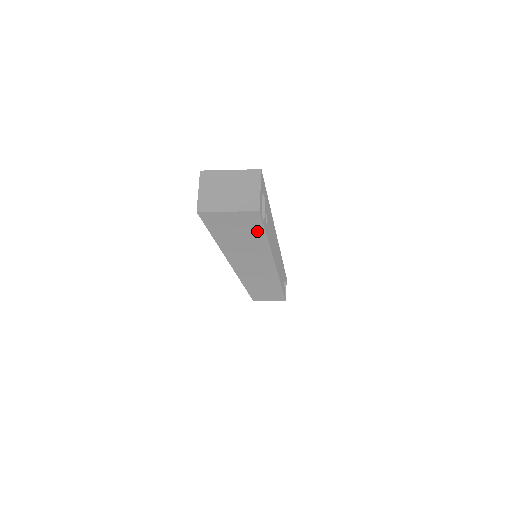
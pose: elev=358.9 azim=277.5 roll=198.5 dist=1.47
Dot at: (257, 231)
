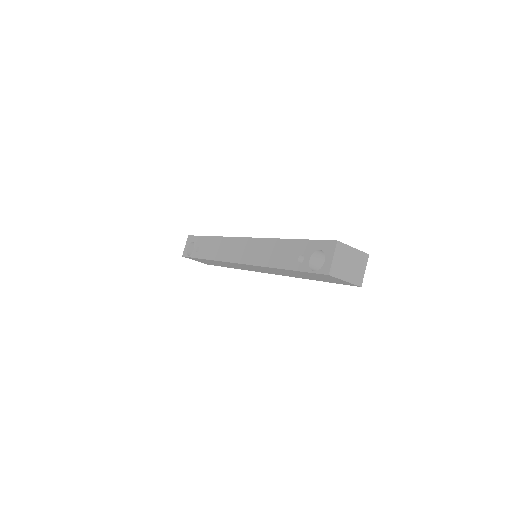
Dot at: (328, 281)
